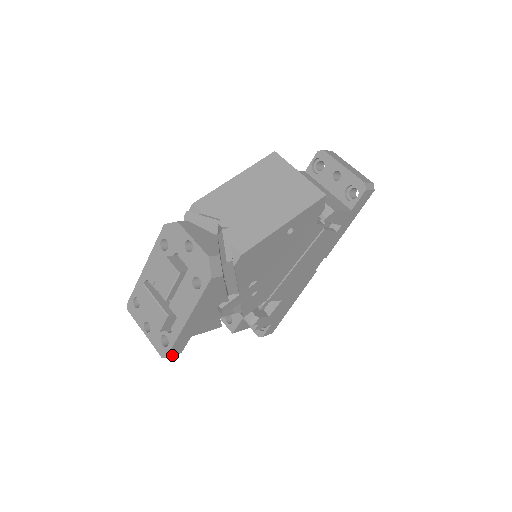
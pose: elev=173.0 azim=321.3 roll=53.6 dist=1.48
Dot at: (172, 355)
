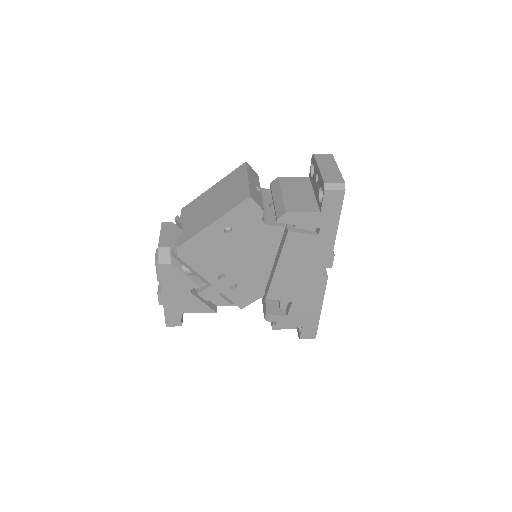
Dot at: (172, 326)
